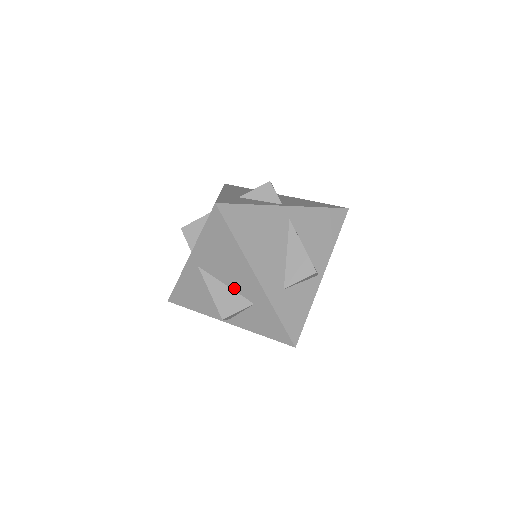
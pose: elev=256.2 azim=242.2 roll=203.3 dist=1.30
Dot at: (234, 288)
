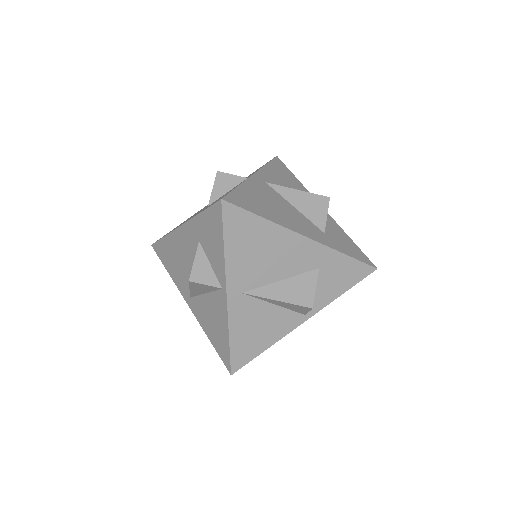
Dot at: (291, 274)
